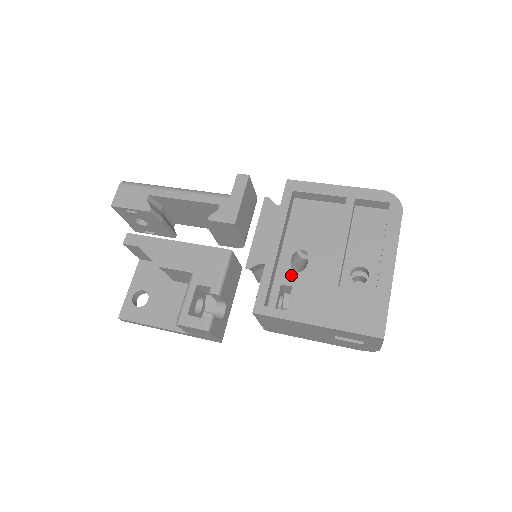
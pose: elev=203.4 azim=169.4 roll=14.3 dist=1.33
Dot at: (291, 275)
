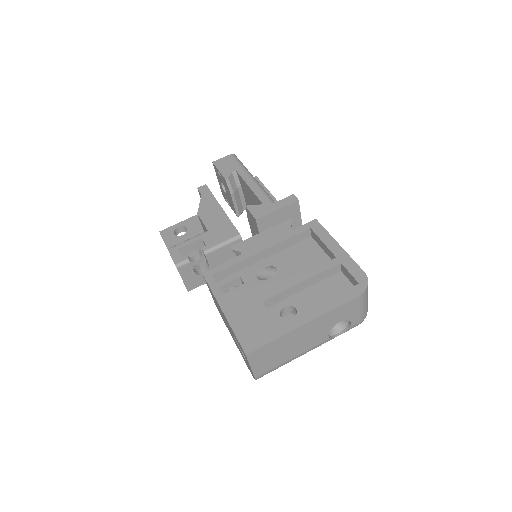
Dot at: (252, 276)
